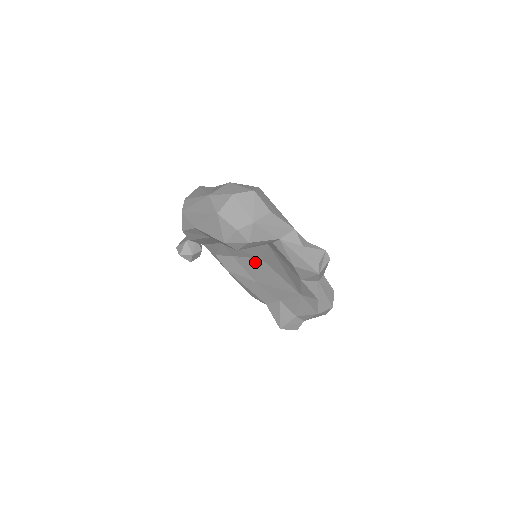
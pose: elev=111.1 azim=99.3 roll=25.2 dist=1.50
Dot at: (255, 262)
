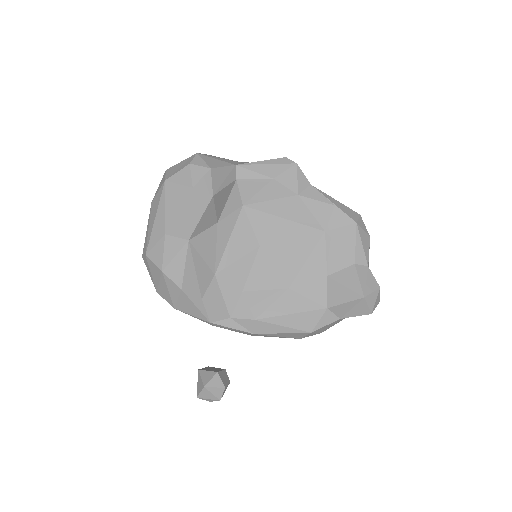
Dot at: (261, 261)
